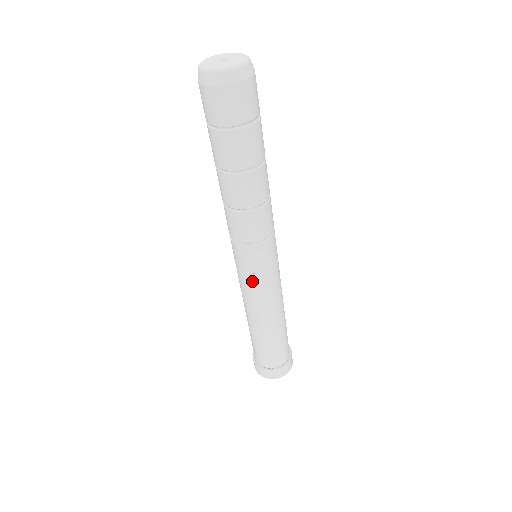
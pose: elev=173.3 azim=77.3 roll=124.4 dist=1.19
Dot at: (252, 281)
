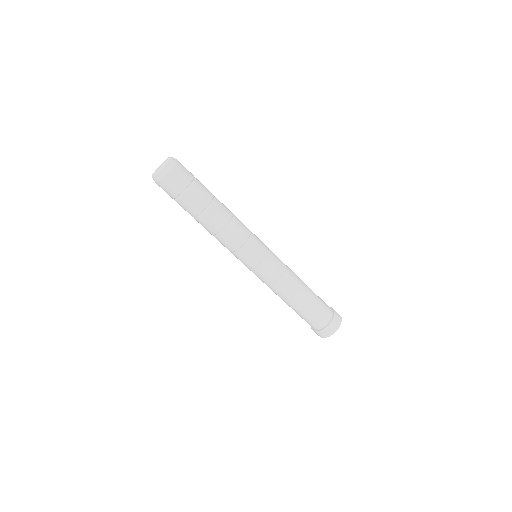
Dot at: (257, 273)
